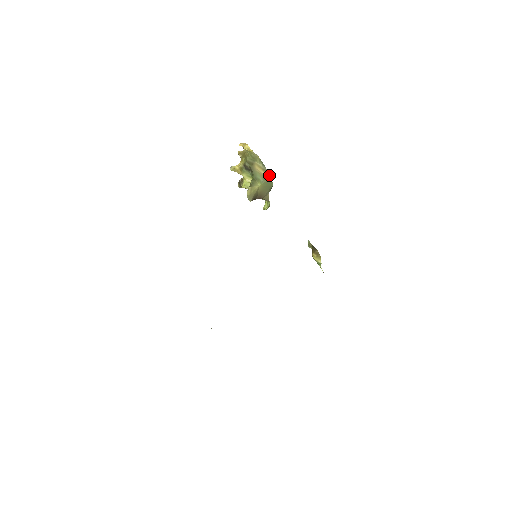
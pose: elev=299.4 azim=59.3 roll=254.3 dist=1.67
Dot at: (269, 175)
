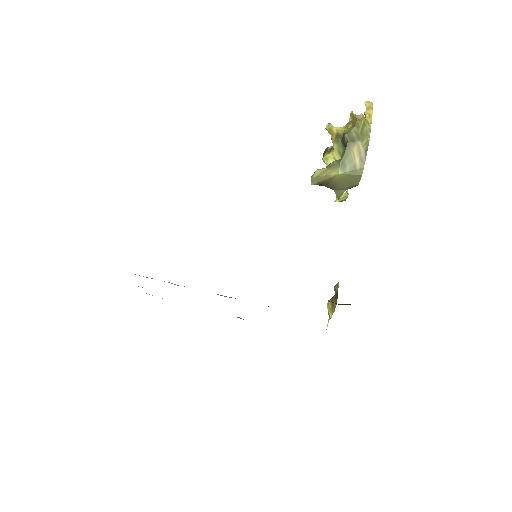
Dot at: (362, 170)
